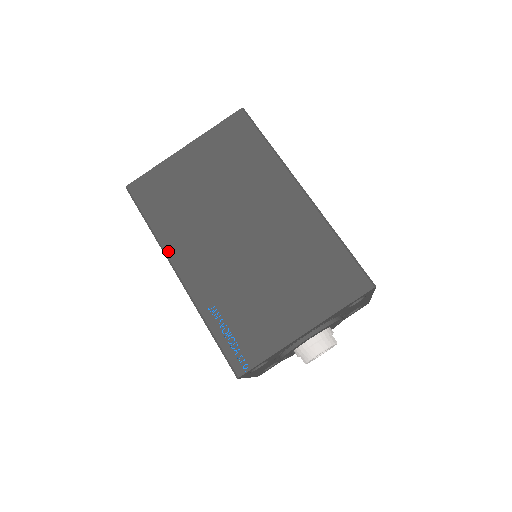
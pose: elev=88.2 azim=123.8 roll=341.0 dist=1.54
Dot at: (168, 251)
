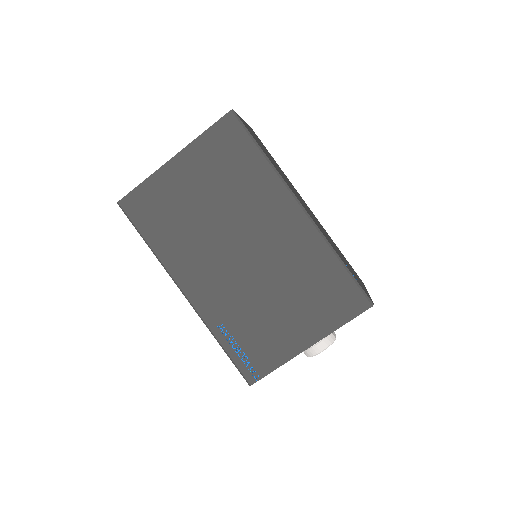
Dot at: (171, 271)
